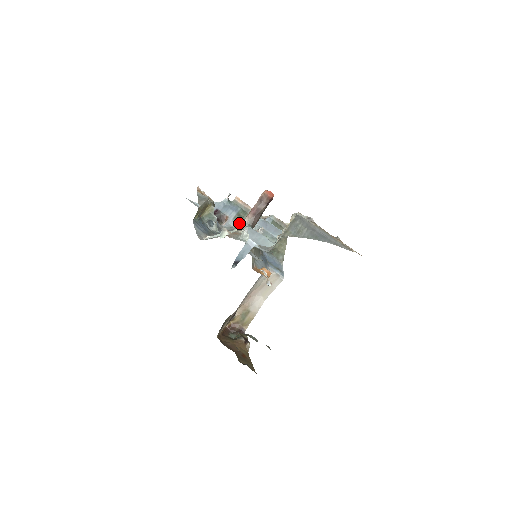
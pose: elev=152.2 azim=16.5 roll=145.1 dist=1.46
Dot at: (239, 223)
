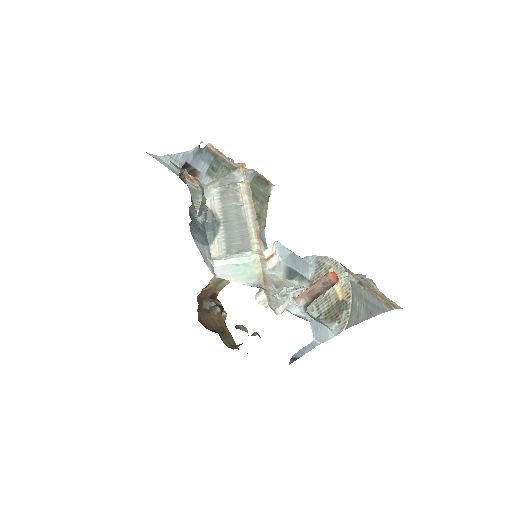
Dot at: (213, 179)
